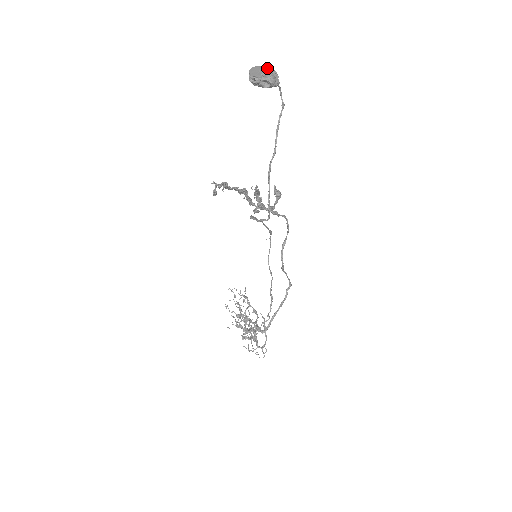
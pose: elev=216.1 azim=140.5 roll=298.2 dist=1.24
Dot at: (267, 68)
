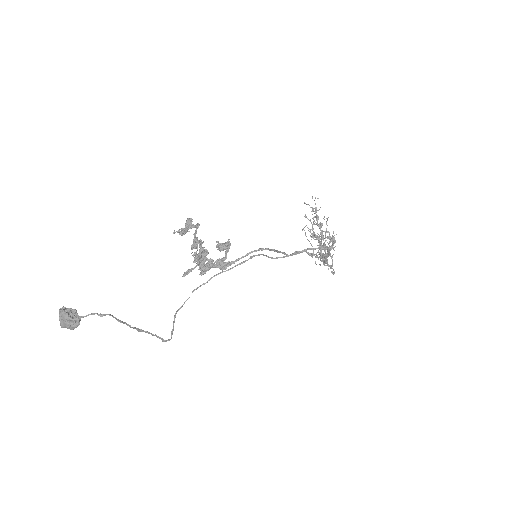
Dot at: (62, 319)
